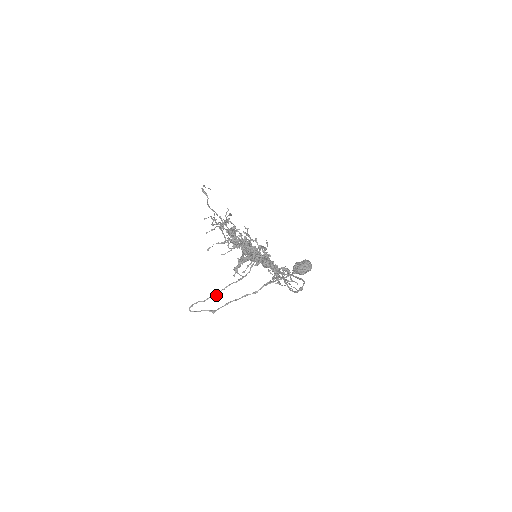
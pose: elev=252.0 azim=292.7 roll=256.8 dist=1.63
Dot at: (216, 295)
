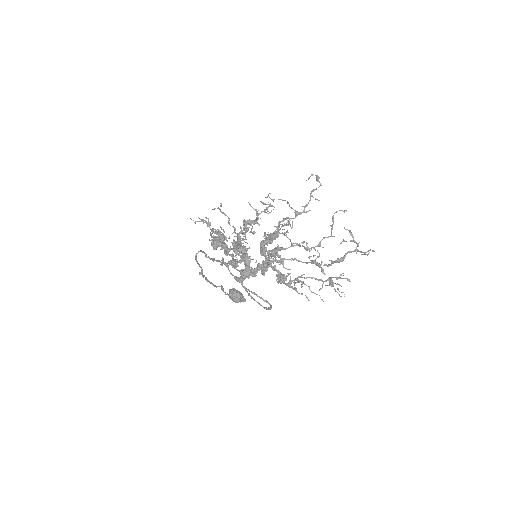
Dot at: (214, 260)
